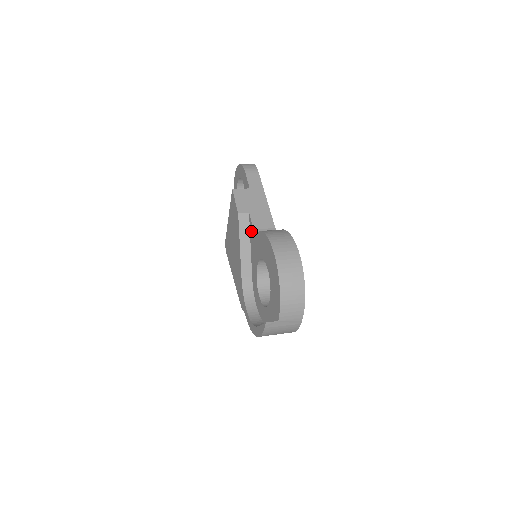
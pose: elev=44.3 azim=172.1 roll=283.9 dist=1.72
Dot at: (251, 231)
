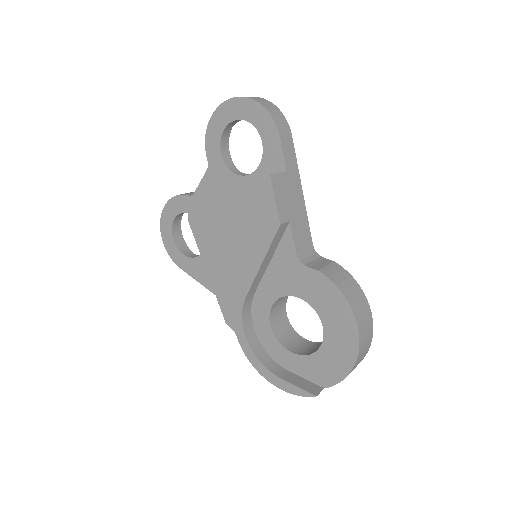
Dot at: (285, 248)
